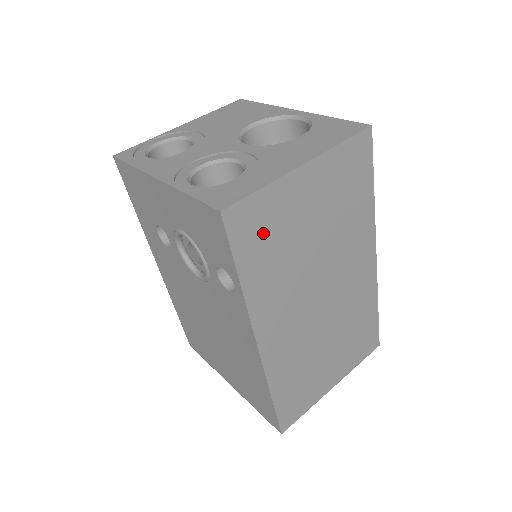
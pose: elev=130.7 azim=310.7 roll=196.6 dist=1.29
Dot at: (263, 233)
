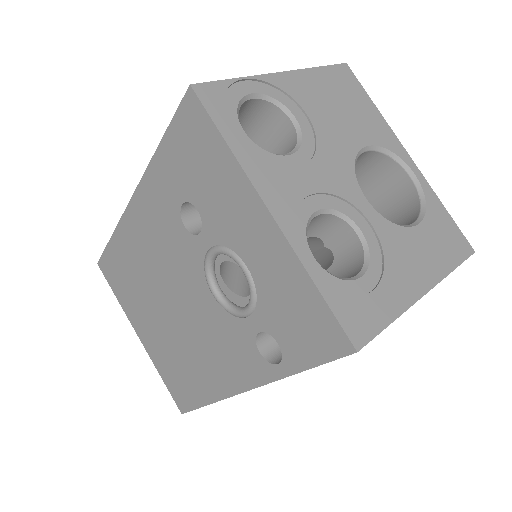
Dot at: occluded
